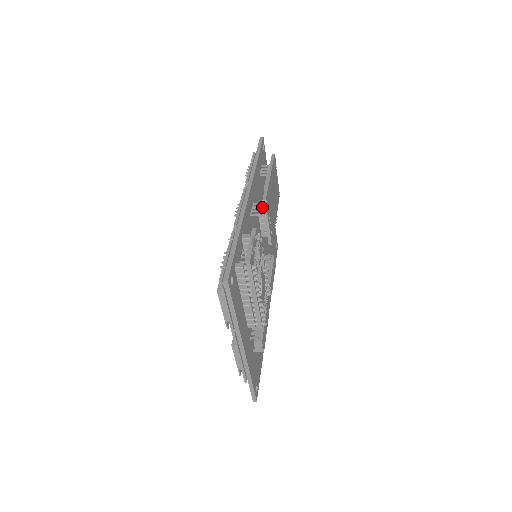
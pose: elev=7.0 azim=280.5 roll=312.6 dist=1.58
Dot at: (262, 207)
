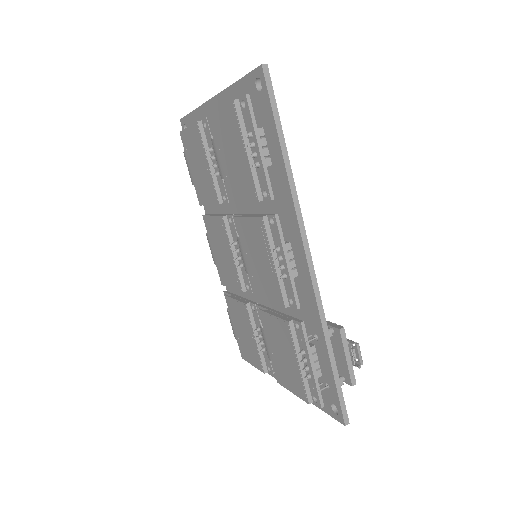
Dot at: occluded
